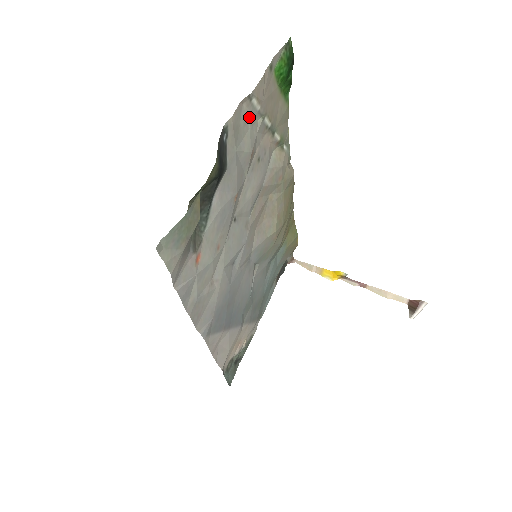
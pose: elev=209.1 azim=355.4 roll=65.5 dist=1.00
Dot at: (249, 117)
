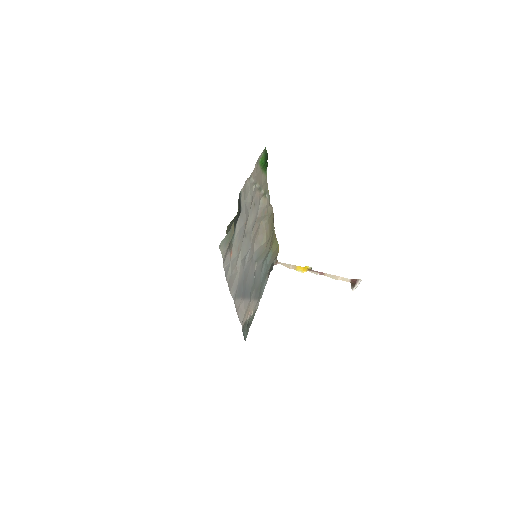
Dot at: (249, 186)
